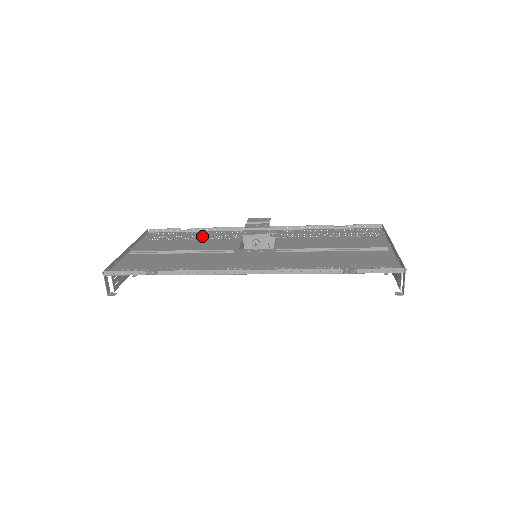
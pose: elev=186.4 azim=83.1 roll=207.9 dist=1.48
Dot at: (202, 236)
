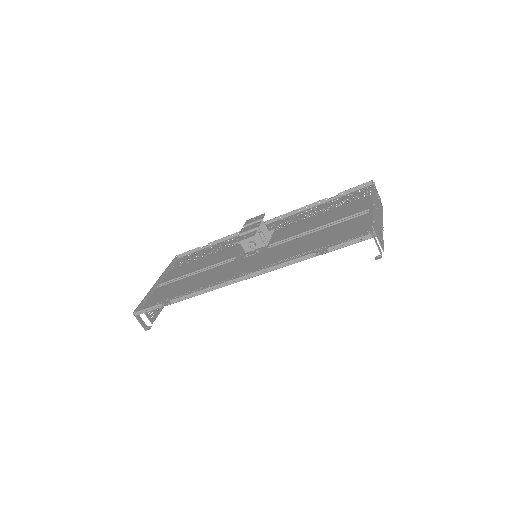
Dot at: (216, 249)
